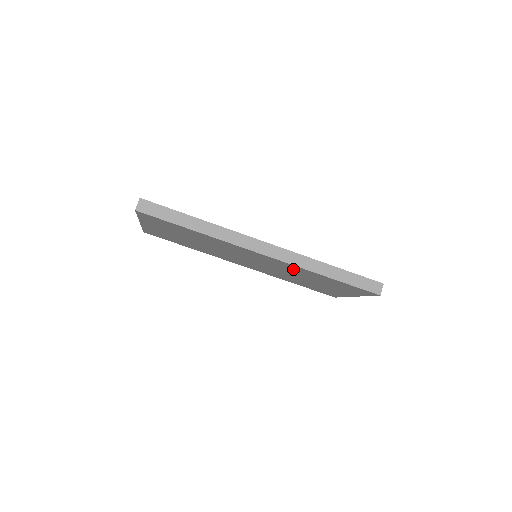
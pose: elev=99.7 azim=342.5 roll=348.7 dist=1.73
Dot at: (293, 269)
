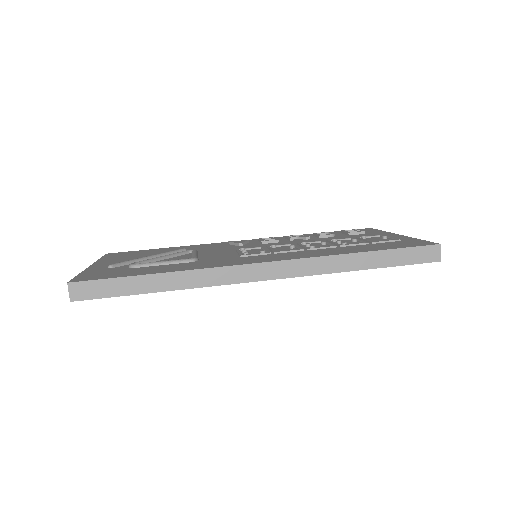
Dot at: occluded
